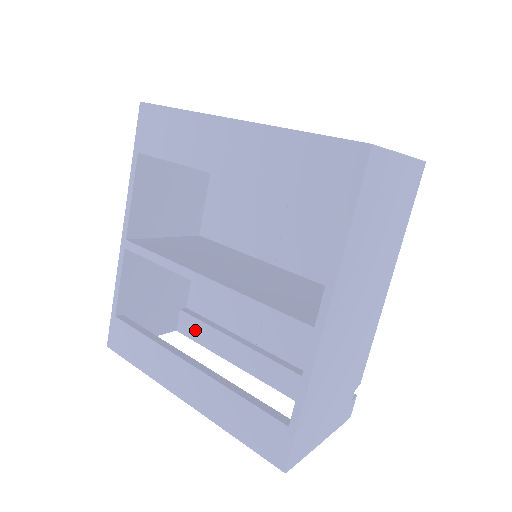
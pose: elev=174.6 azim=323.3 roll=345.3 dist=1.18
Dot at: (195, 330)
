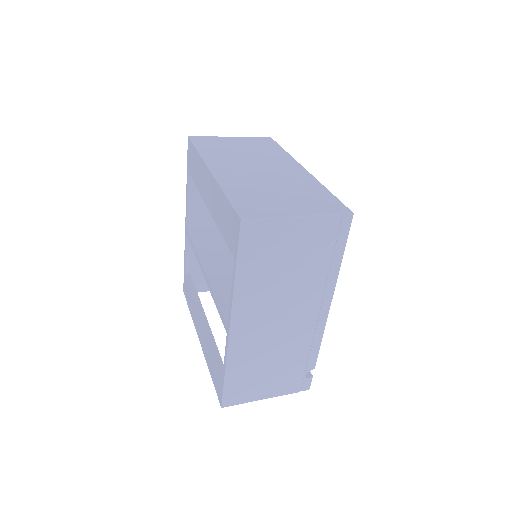
Dot at: occluded
